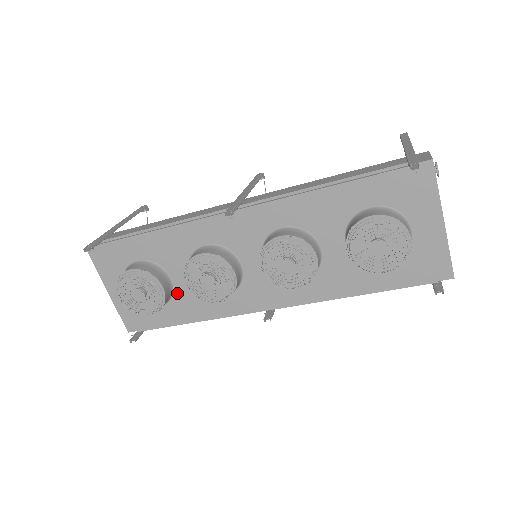
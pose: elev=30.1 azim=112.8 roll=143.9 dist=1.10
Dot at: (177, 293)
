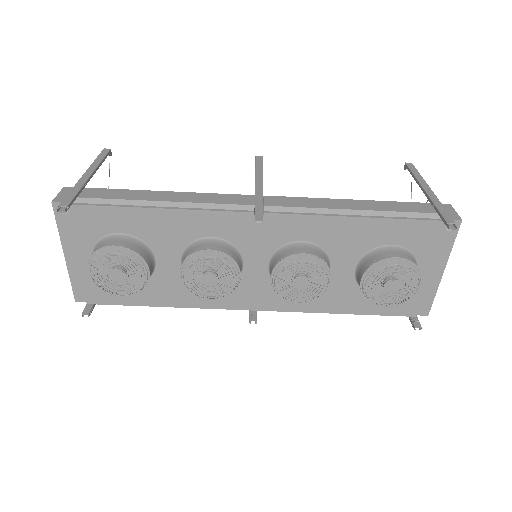
Dot at: (157, 276)
